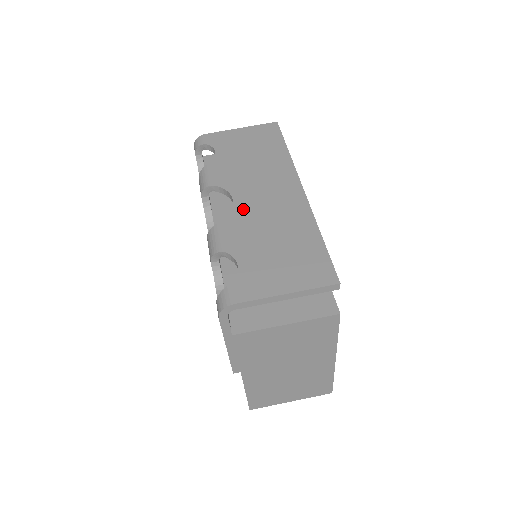
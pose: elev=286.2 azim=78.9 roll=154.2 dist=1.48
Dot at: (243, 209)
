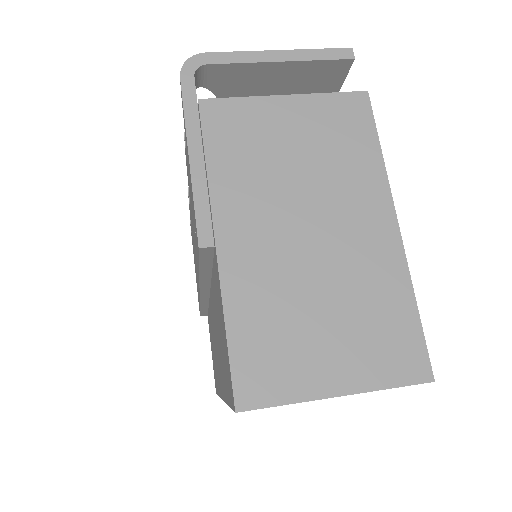
Dot at: occluded
